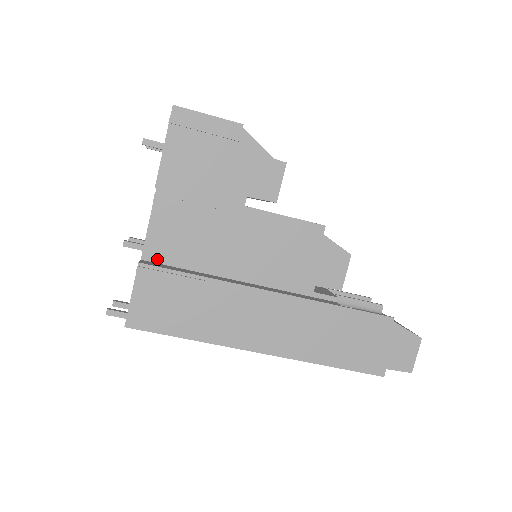
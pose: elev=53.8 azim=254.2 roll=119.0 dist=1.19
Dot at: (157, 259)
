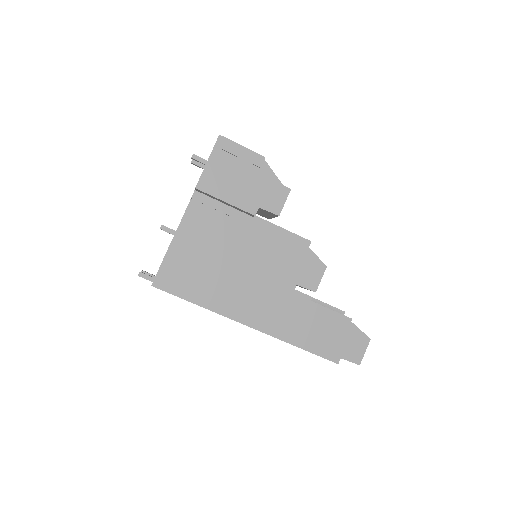
Dot at: (184, 242)
